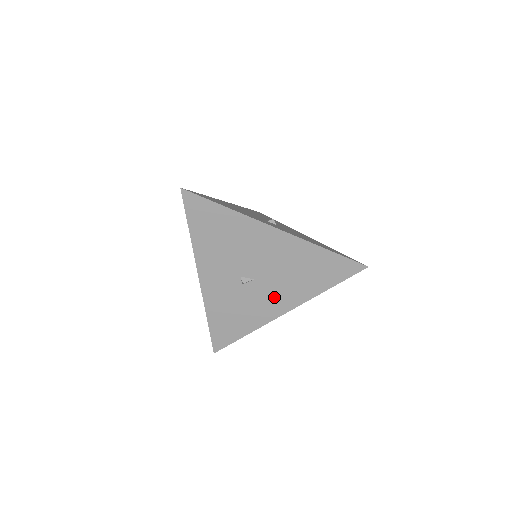
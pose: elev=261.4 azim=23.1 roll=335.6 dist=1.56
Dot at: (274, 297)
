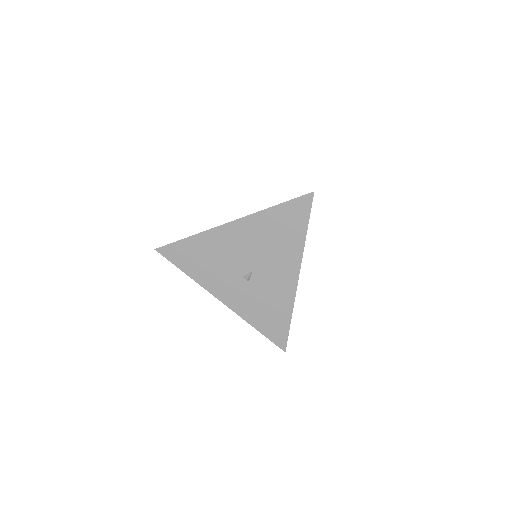
Dot at: (278, 273)
